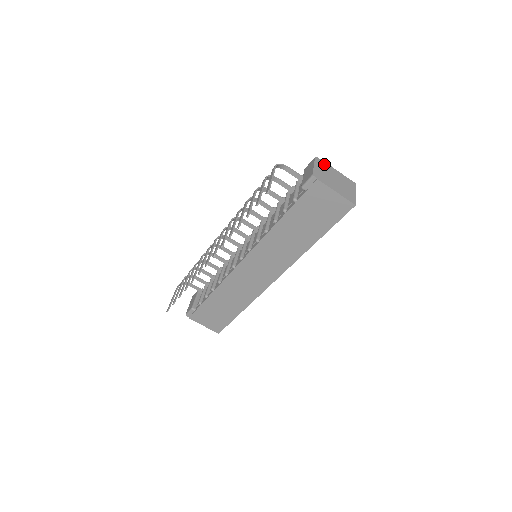
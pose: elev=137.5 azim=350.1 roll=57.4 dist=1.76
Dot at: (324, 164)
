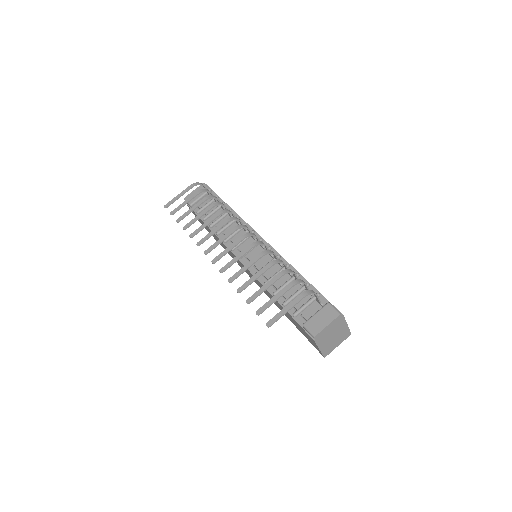
Dot at: (341, 321)
